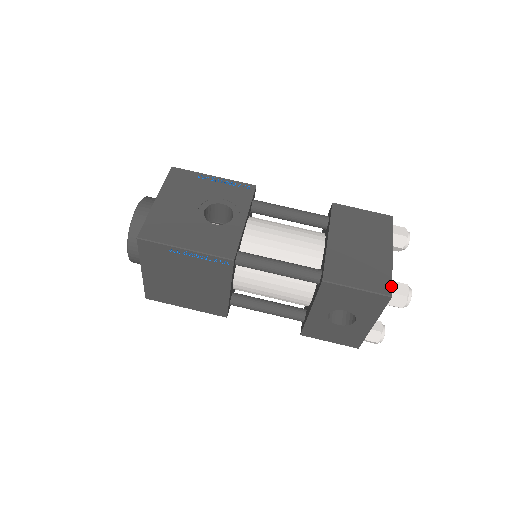
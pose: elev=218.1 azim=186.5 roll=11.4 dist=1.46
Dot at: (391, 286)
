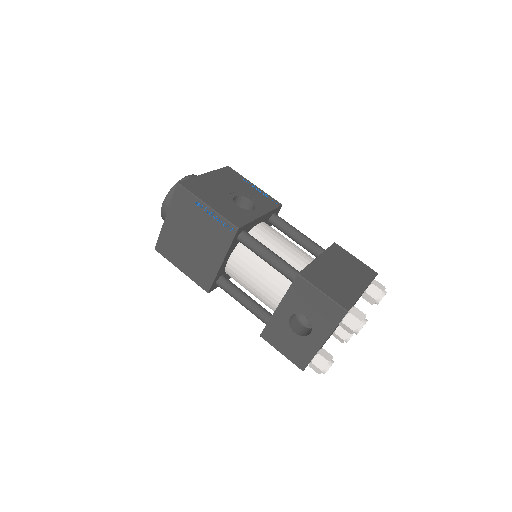
Dot at: (351, 306)
